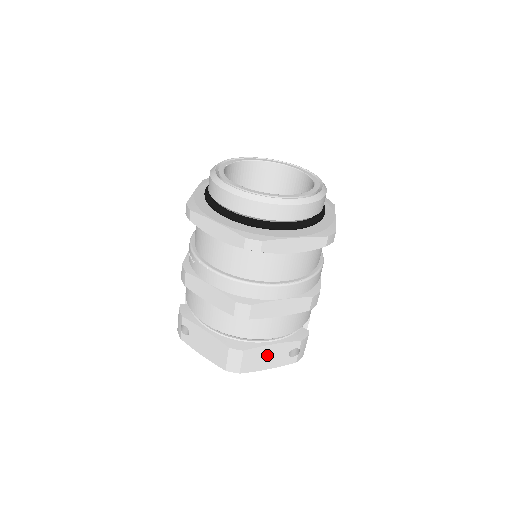
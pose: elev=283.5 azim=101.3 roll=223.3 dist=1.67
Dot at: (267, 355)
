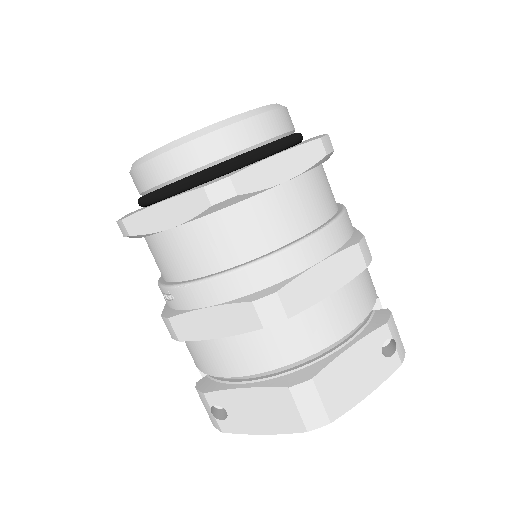
Dot at: (352, 370)
